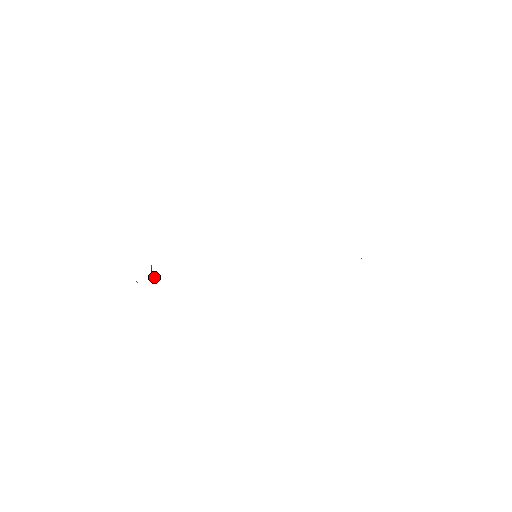
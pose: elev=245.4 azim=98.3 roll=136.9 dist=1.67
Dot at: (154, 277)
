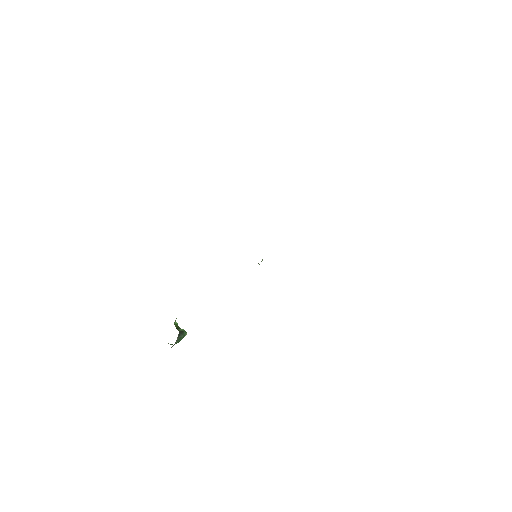
Dot at: (182, 331)
